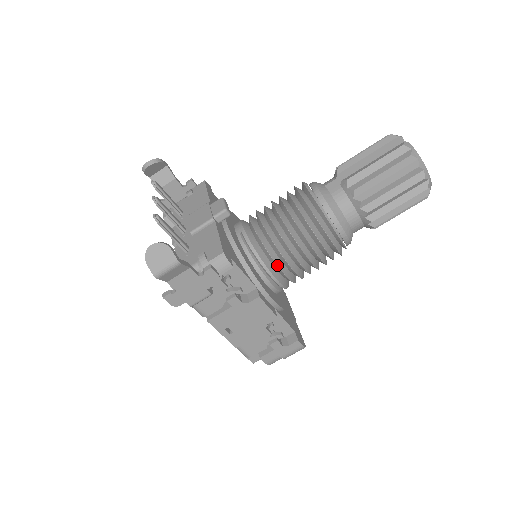
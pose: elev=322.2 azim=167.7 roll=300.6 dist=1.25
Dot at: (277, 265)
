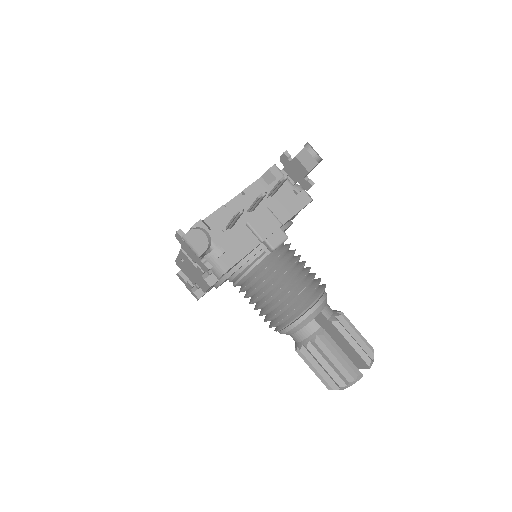
Dot at: (244, 288)
